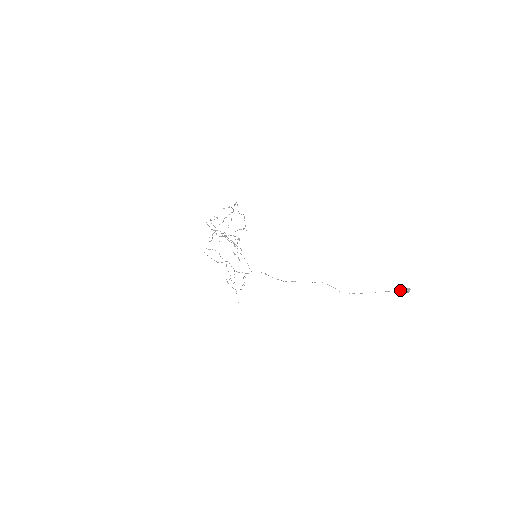
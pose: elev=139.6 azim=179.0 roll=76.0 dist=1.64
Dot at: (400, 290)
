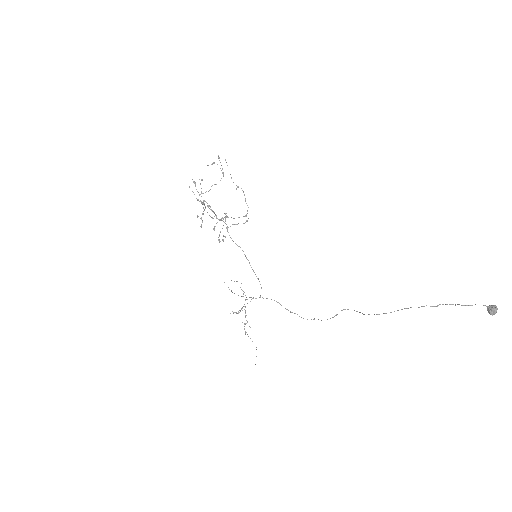
Dot at: occluded
